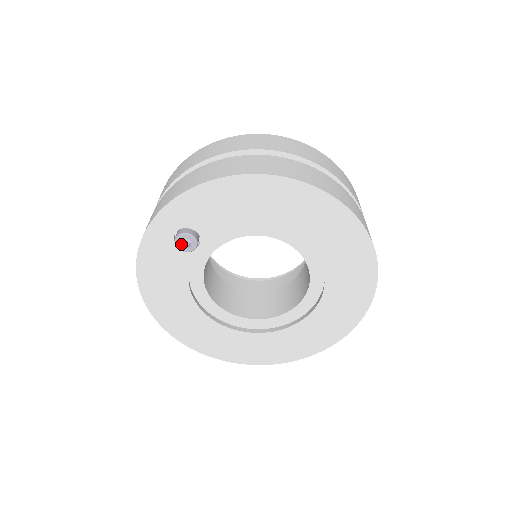
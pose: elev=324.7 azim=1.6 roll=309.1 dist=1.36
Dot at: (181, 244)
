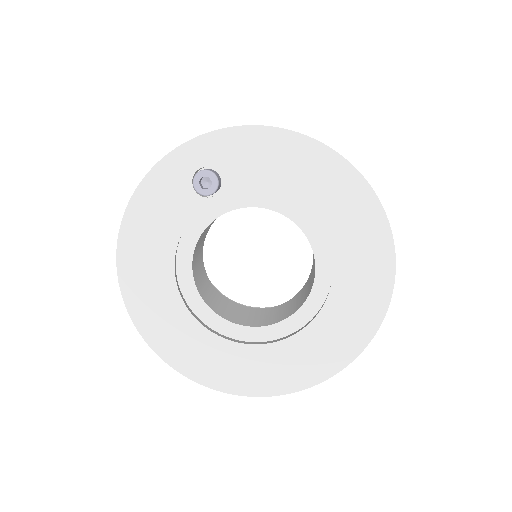
Dot at: (199, 183)
